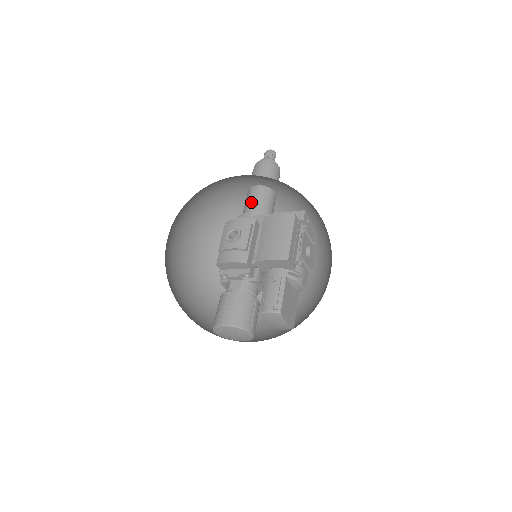
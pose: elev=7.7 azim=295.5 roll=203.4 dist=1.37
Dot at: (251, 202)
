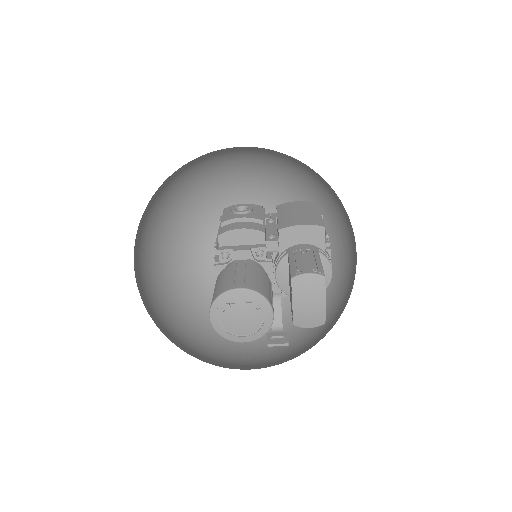
Dot at: occluded
